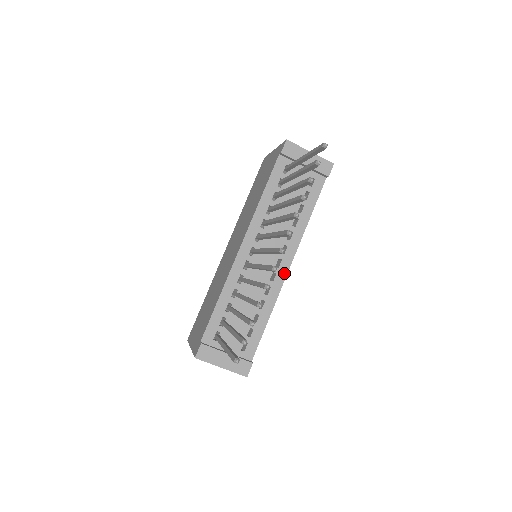
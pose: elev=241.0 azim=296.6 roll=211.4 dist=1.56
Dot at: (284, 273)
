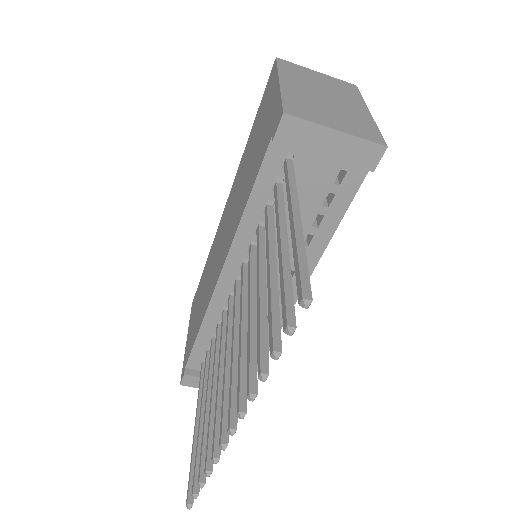
Dot at: occluded
